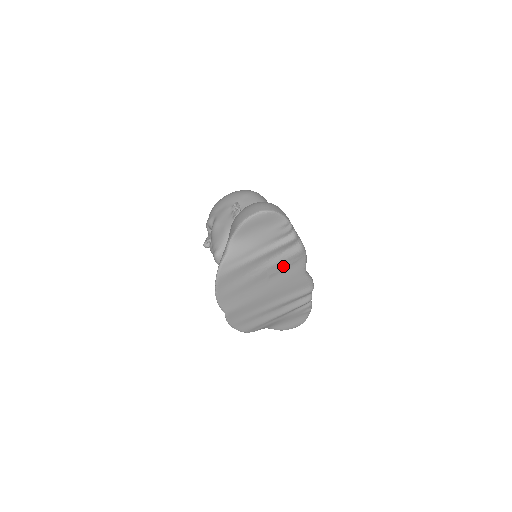
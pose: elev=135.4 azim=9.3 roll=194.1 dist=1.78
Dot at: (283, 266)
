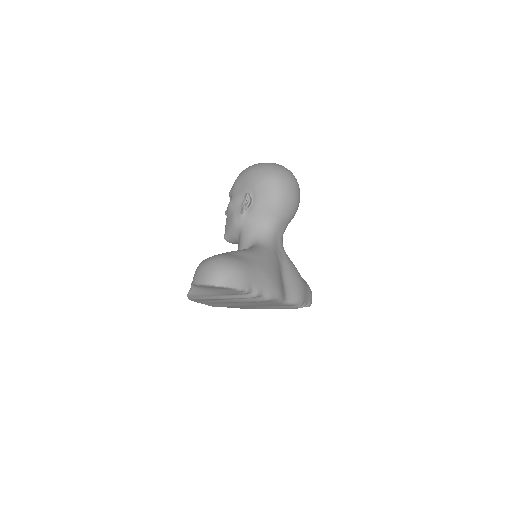
Dot at: occluded
